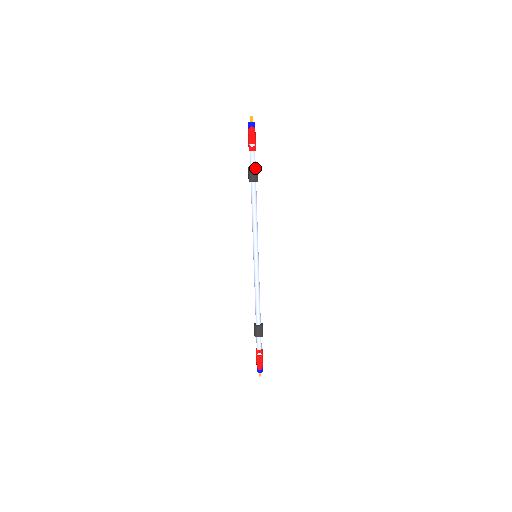
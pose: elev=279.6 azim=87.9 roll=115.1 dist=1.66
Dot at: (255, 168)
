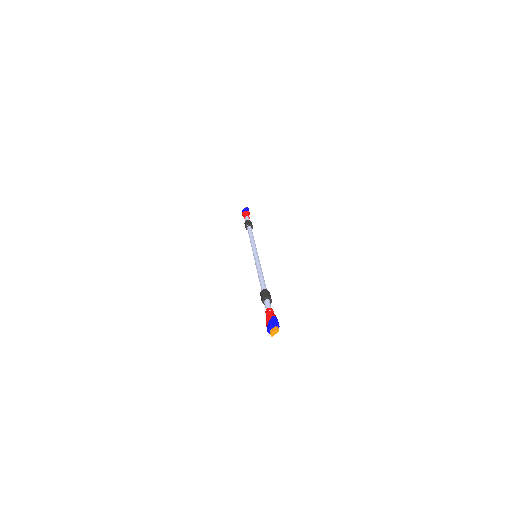
Dot at: occluded
